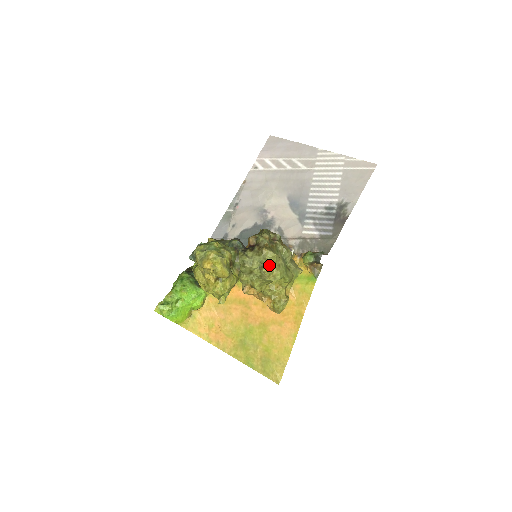
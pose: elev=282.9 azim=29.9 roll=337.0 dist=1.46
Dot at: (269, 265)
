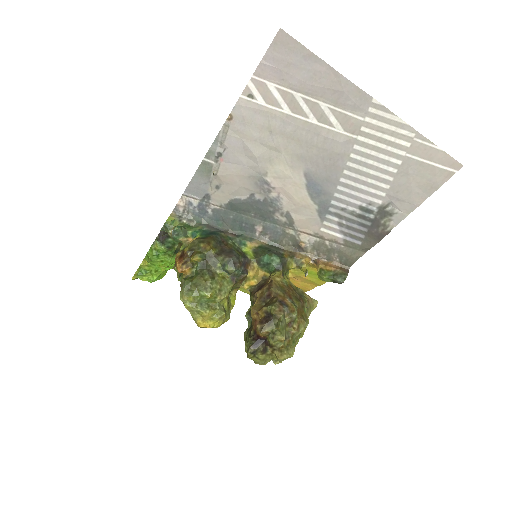
Dot at: occluded
